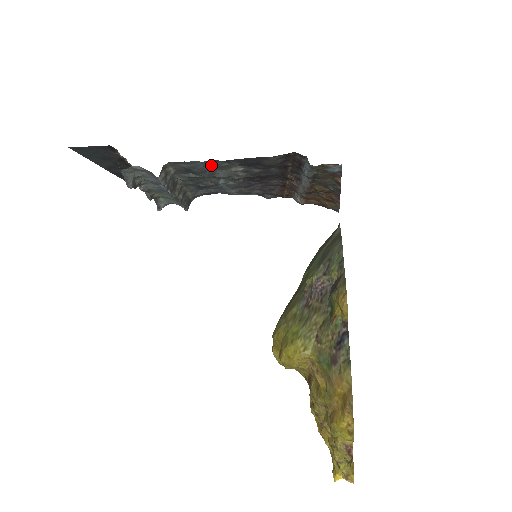
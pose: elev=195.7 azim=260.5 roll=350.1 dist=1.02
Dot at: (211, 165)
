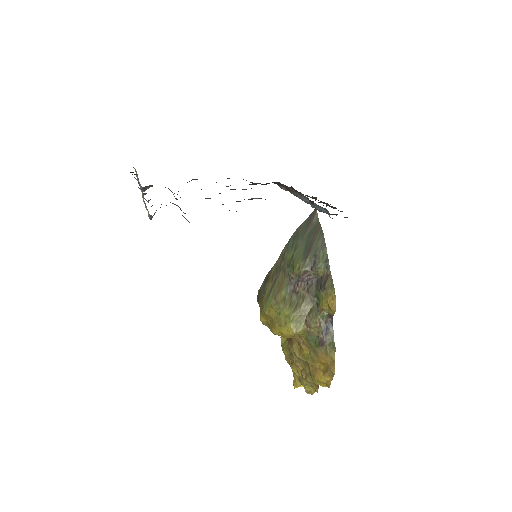
Dot at: occluded
